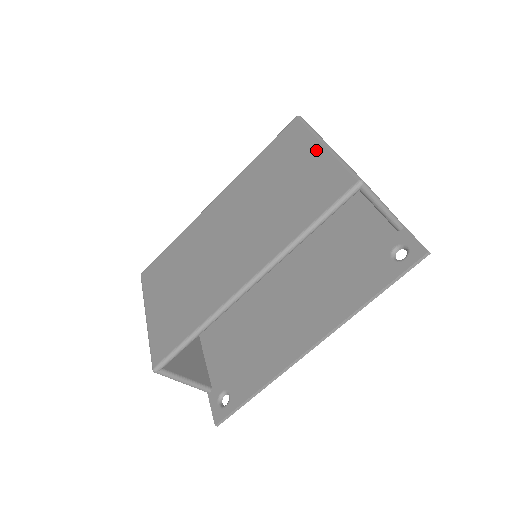
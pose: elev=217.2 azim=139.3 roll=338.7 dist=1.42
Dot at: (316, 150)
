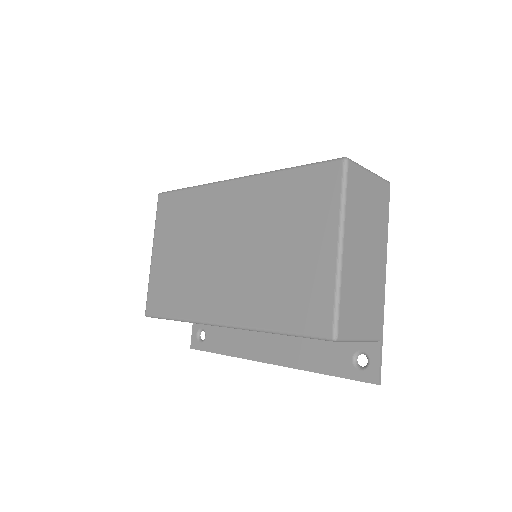
Dot at: (329, 245)
